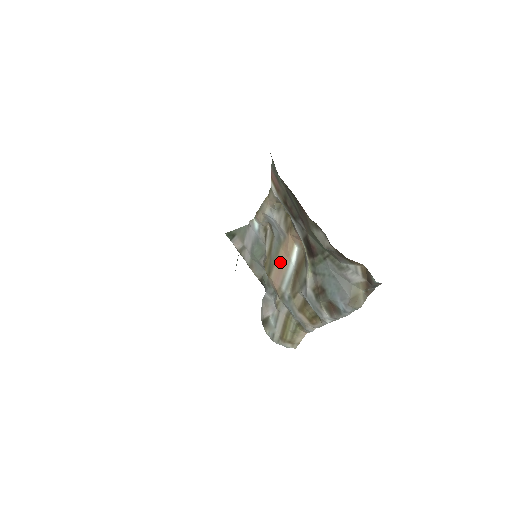
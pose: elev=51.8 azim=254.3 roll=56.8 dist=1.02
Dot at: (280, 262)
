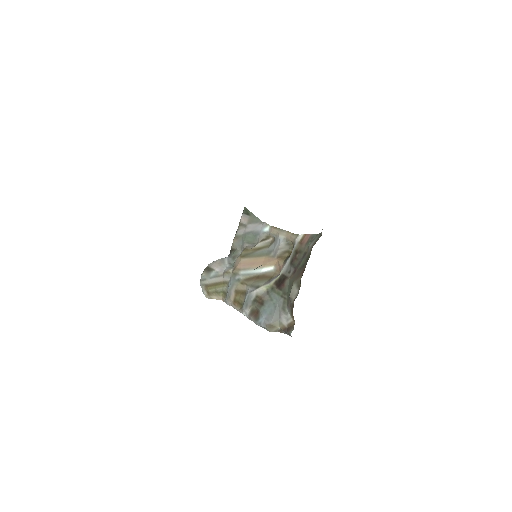
Dot at: (256, 261)
